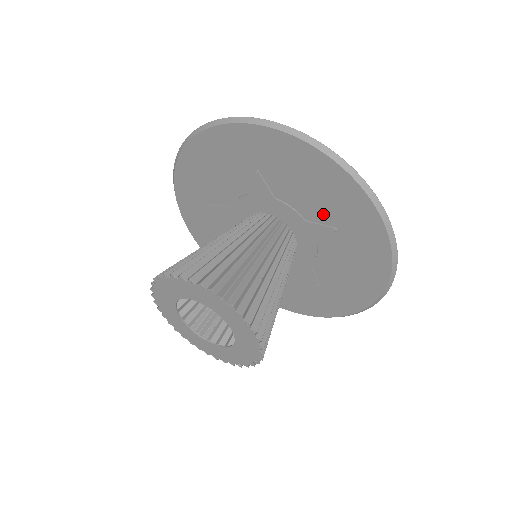
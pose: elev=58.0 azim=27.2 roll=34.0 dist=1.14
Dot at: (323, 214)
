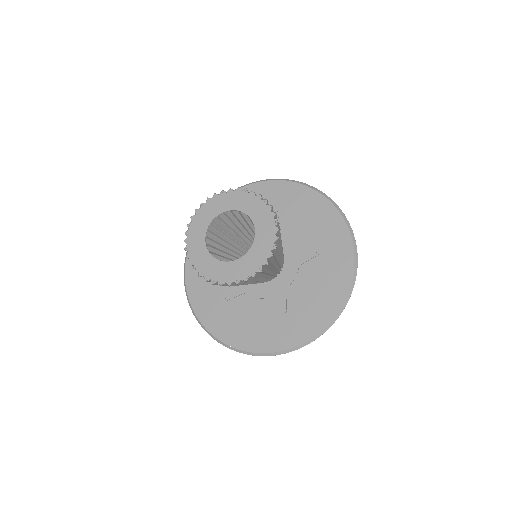
Dot at: (312, 241)
